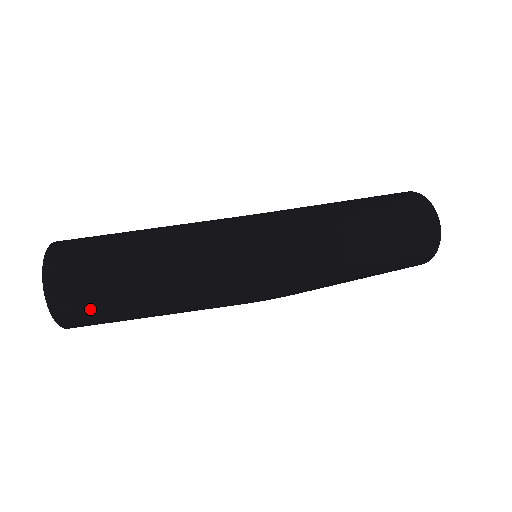
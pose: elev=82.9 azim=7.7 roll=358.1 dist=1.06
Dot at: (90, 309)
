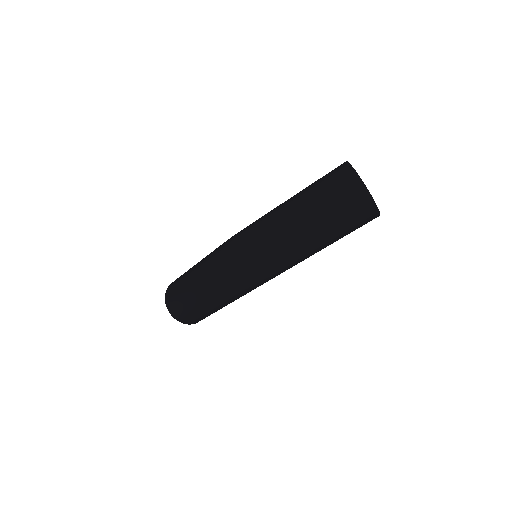
Dot at: (186, 314)
